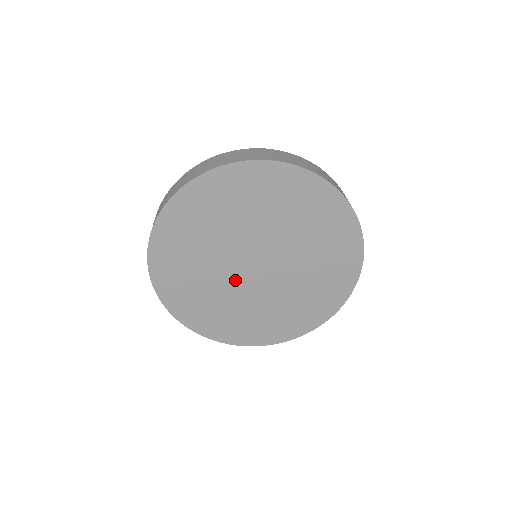
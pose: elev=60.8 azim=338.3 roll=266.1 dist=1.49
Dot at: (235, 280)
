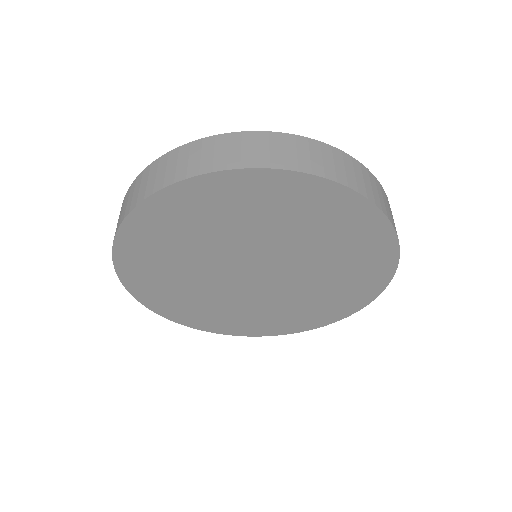
Dot at: (220, 276)
